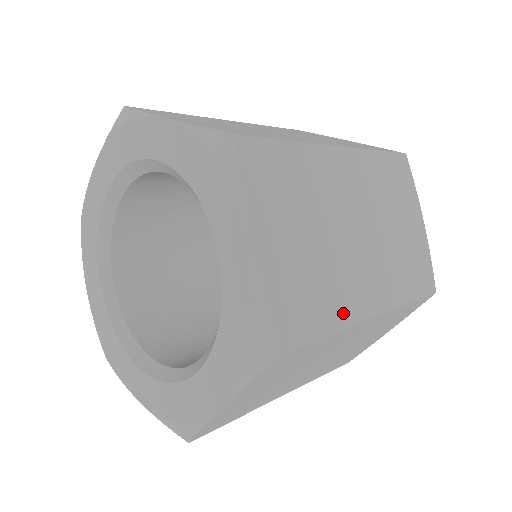
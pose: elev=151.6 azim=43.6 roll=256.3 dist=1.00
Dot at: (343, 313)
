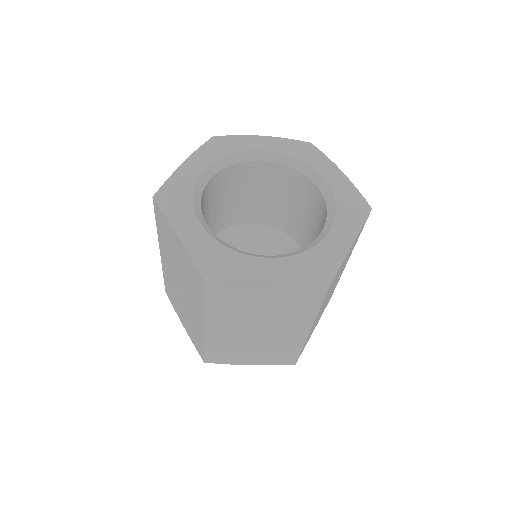
Dot at: occluded
